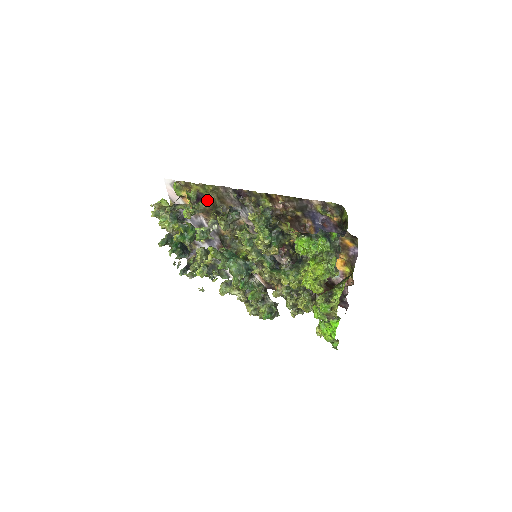
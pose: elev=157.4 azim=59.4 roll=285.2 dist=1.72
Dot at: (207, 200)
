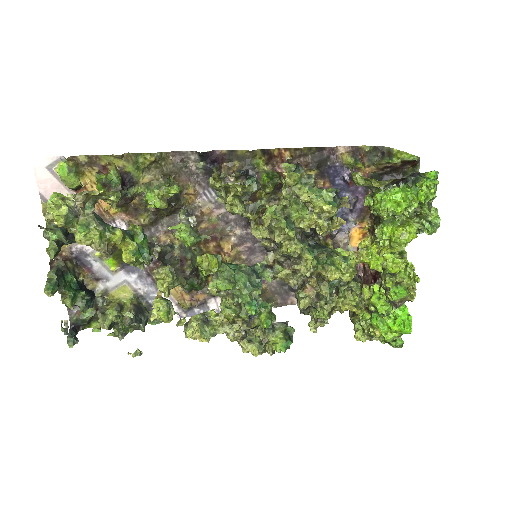
Dot at: occluded
